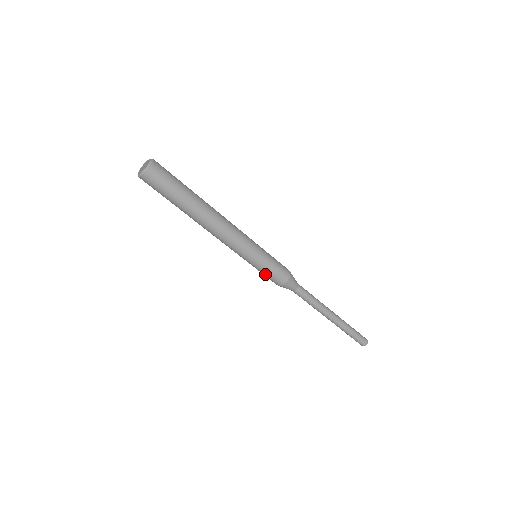
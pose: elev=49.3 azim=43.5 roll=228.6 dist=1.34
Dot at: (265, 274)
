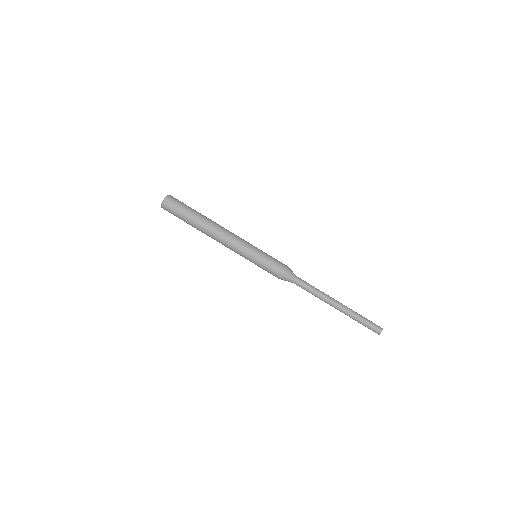
Dot at: (270, 261)
